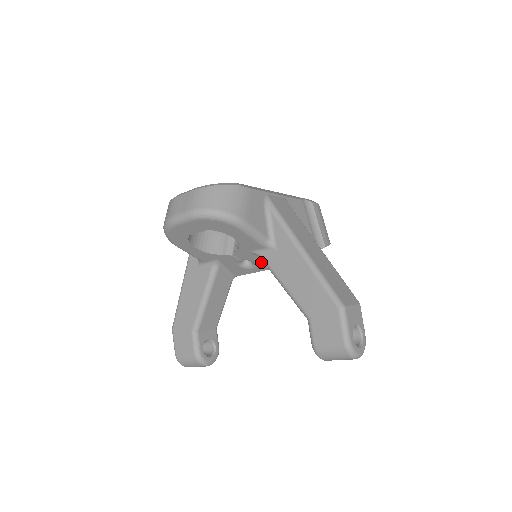
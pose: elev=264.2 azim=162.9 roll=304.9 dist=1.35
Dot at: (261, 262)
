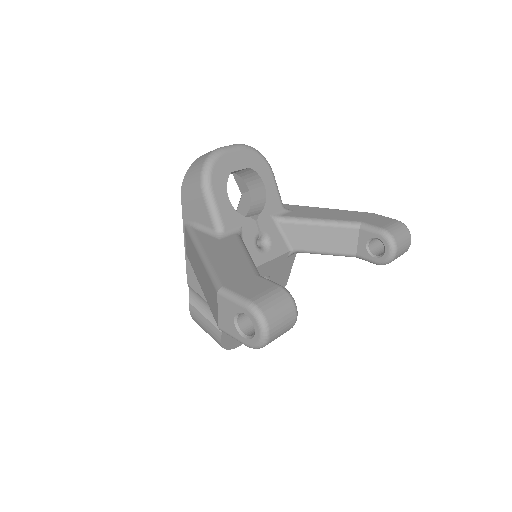
Dot at: (275, 239)
